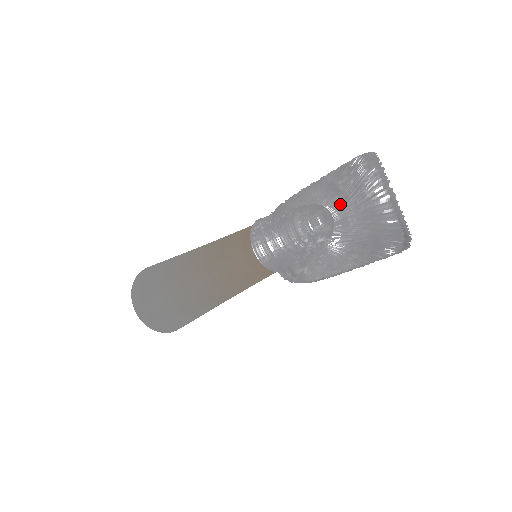
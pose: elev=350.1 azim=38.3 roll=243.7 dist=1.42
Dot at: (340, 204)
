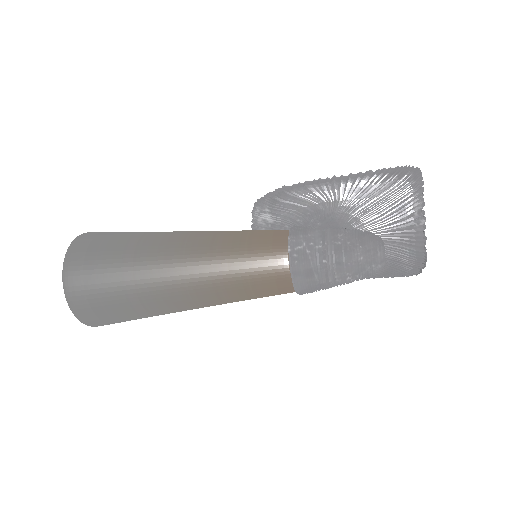
Dot at: (372, 219)
